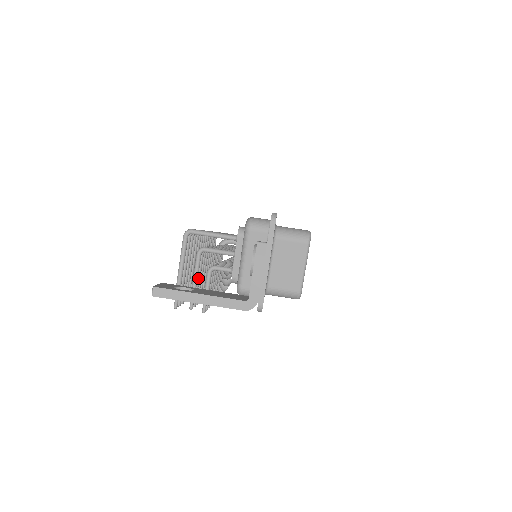
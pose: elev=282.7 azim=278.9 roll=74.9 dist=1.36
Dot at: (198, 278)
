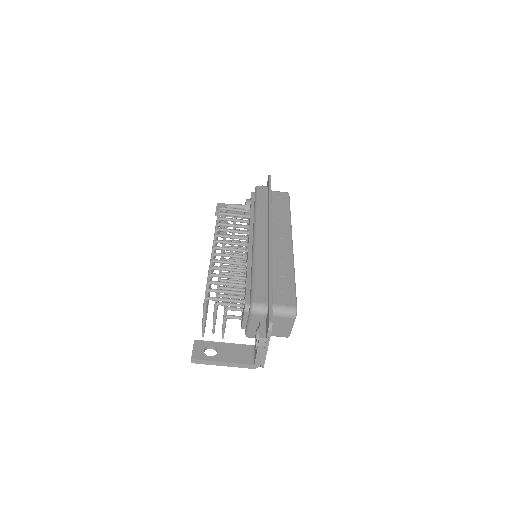
Dot at: occluded
